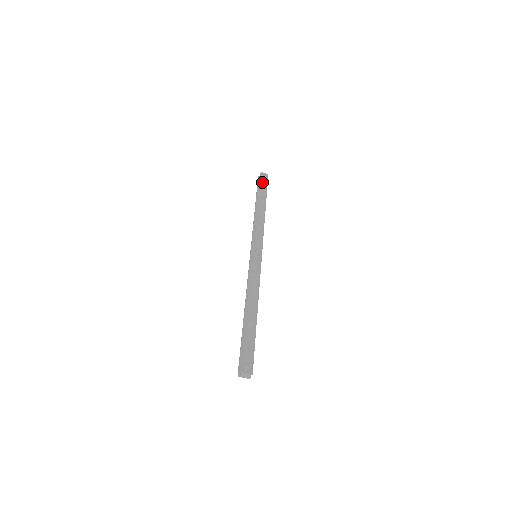
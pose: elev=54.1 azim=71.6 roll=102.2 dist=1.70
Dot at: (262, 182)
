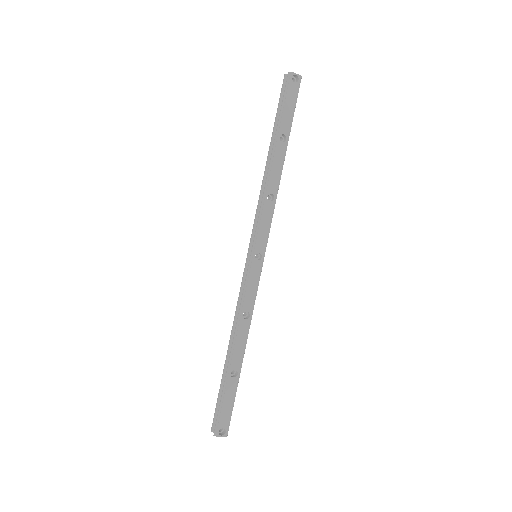
Dot at: (288, 98)
